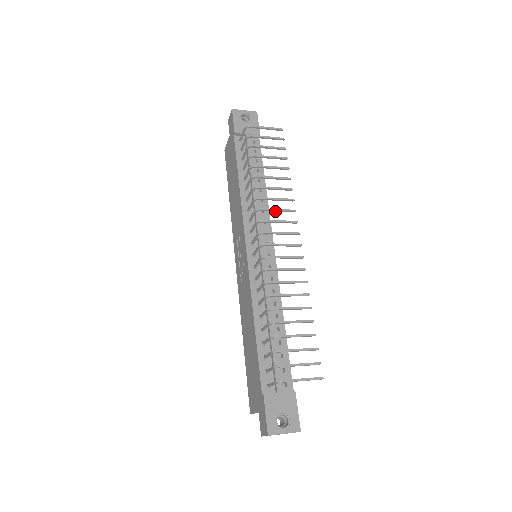
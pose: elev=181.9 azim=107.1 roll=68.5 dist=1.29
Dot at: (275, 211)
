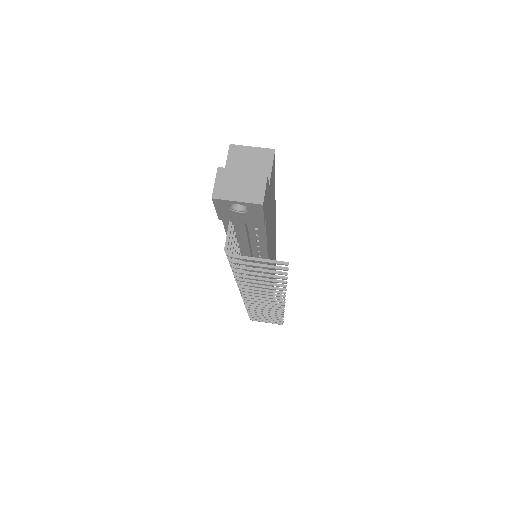
Dot at: (260, 292)
